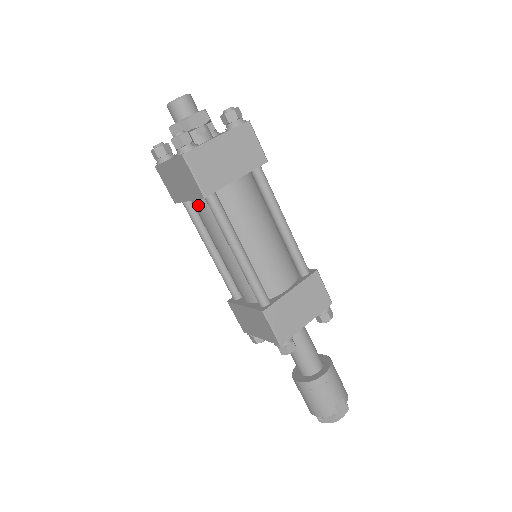
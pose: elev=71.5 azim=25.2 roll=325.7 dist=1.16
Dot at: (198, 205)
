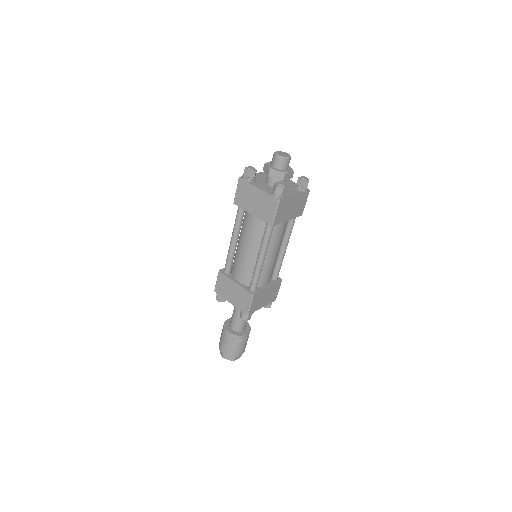
Dot at: (255, 219)
